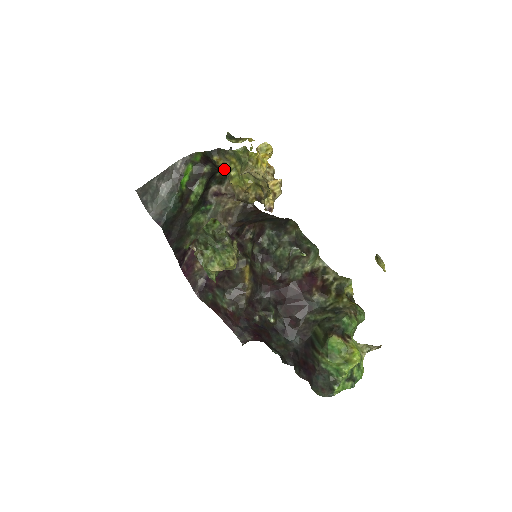
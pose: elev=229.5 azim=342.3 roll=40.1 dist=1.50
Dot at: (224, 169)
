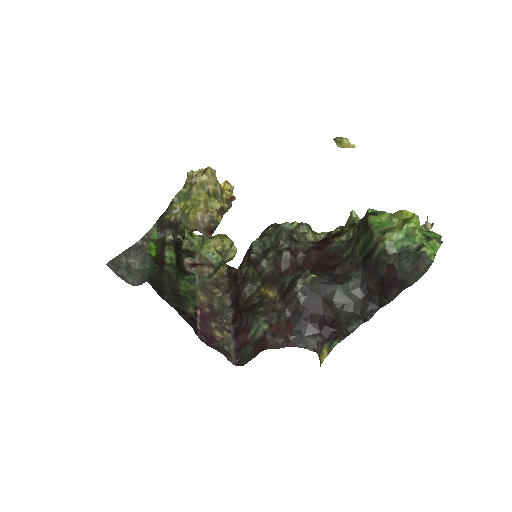
Dot at: (179, 218)
